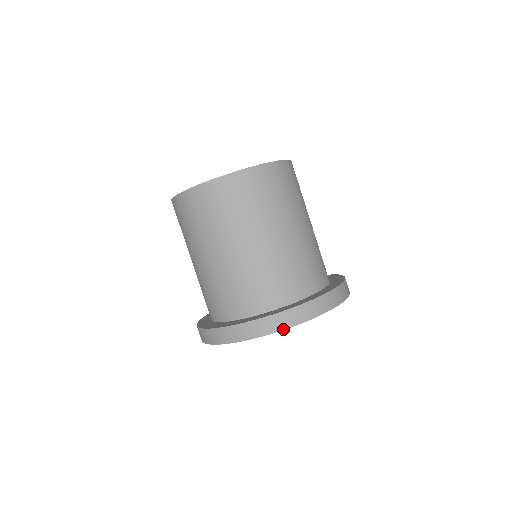
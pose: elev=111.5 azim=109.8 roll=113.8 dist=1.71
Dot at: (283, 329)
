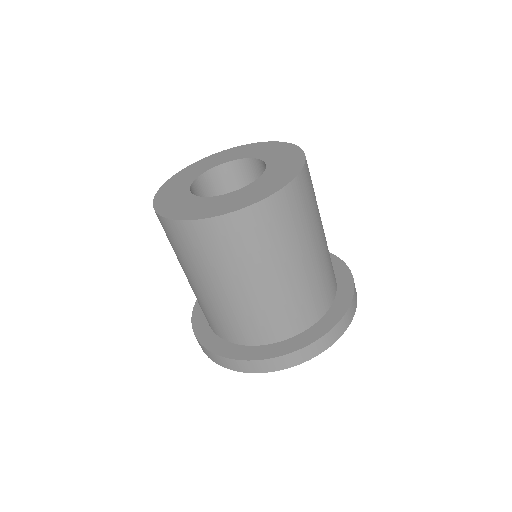
Dot at: (275, 370)
